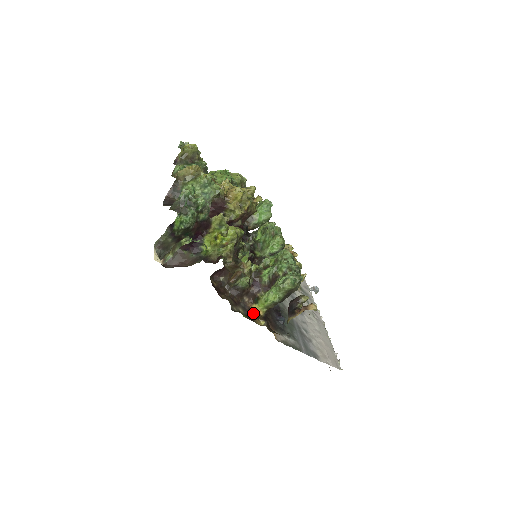
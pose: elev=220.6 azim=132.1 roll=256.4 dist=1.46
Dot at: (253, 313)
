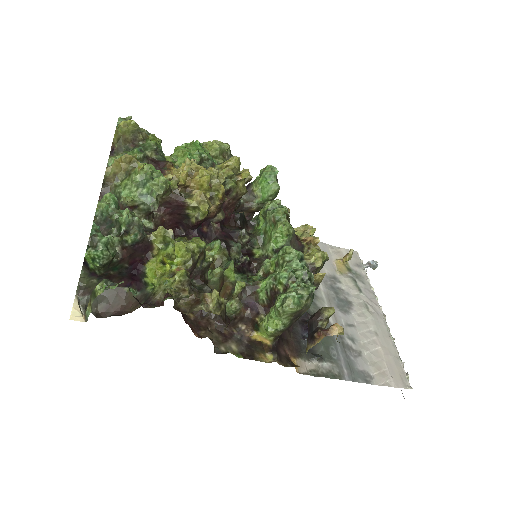
Dot at: (255, 344)
